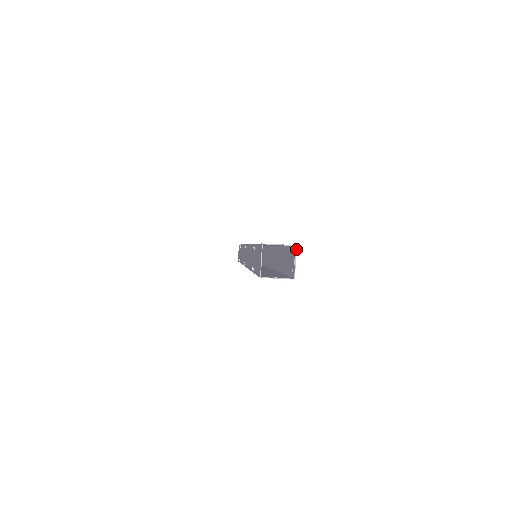
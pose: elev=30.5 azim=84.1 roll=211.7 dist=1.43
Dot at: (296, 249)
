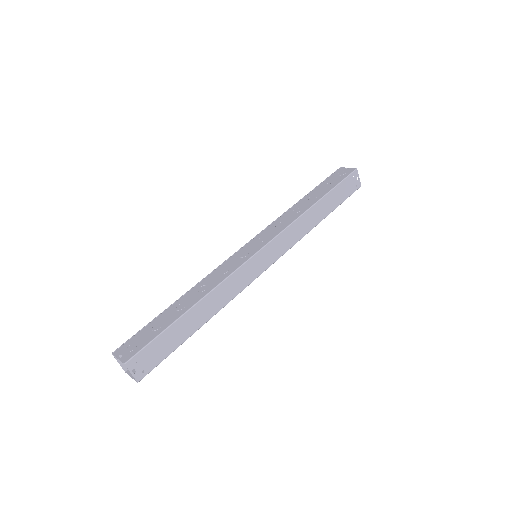
Dot at: (126, 366)
